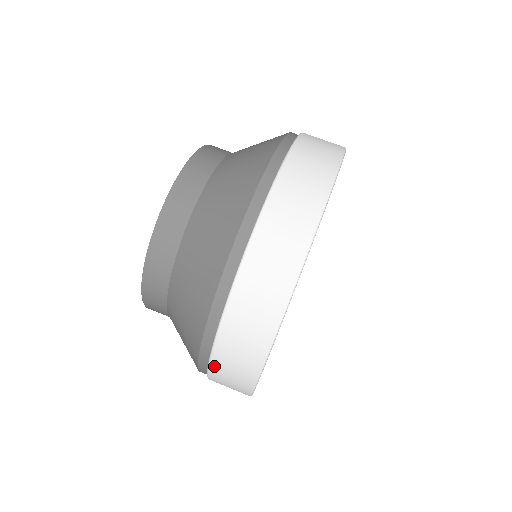
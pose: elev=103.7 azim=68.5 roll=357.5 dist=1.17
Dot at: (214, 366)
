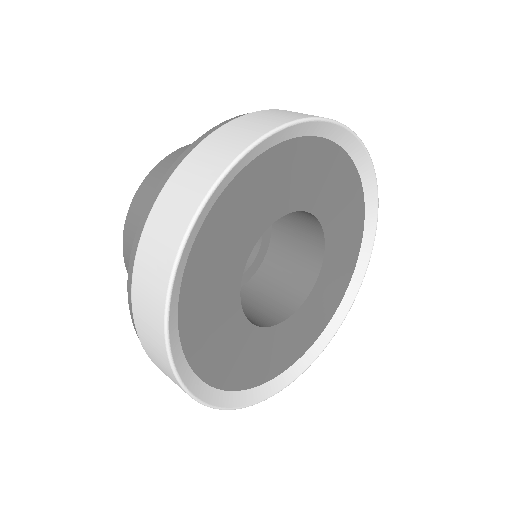
Dot at: (138, 260)
